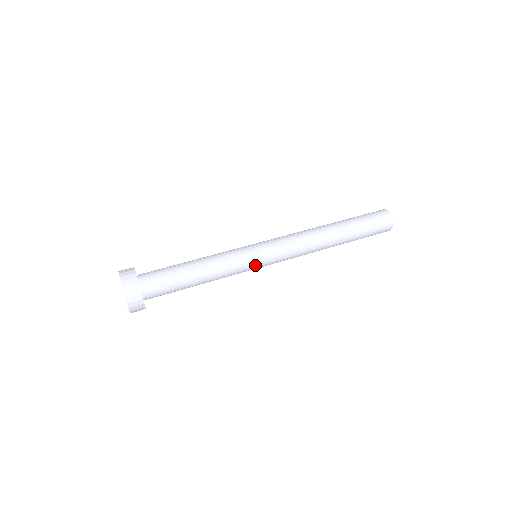
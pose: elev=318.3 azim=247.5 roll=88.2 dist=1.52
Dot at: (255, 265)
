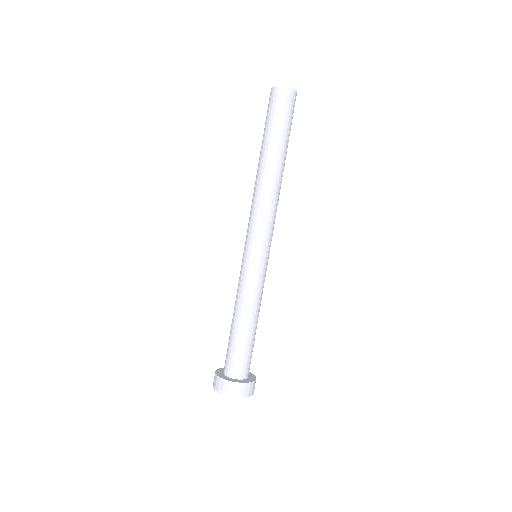
Dot at: (267, 264)
